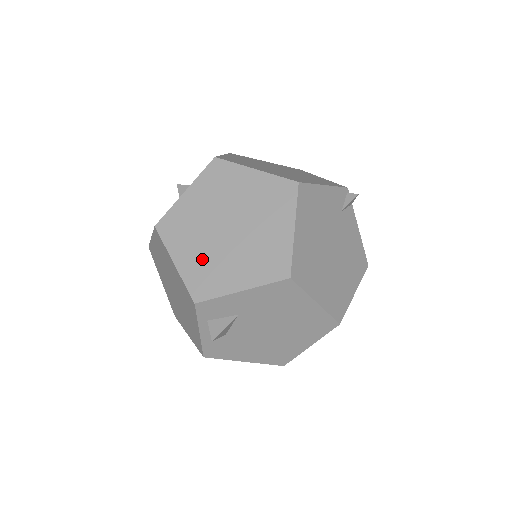
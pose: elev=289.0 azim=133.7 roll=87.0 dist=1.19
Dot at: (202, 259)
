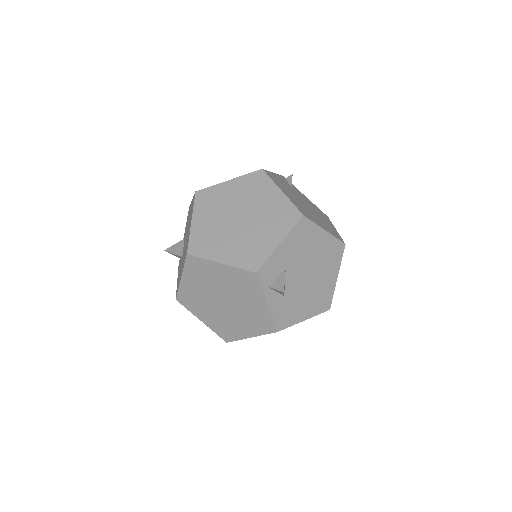
Dot at: (238, 247)
